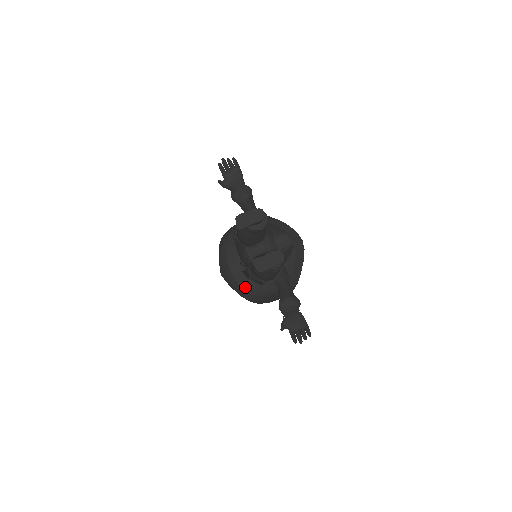
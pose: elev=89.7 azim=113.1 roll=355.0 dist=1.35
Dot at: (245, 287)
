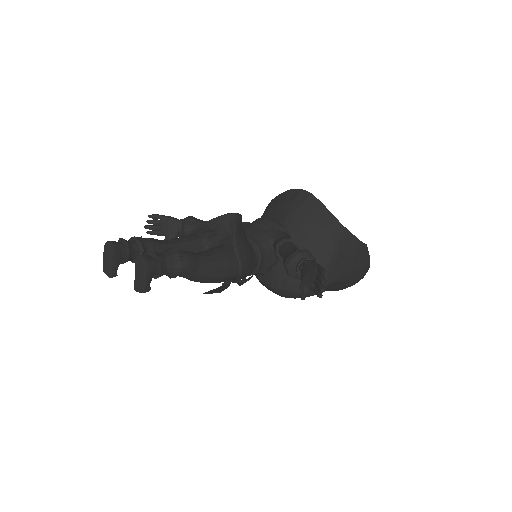
Dot at: (298, 287)
